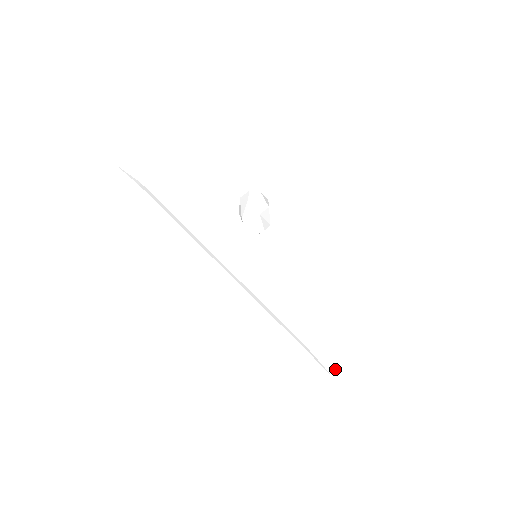
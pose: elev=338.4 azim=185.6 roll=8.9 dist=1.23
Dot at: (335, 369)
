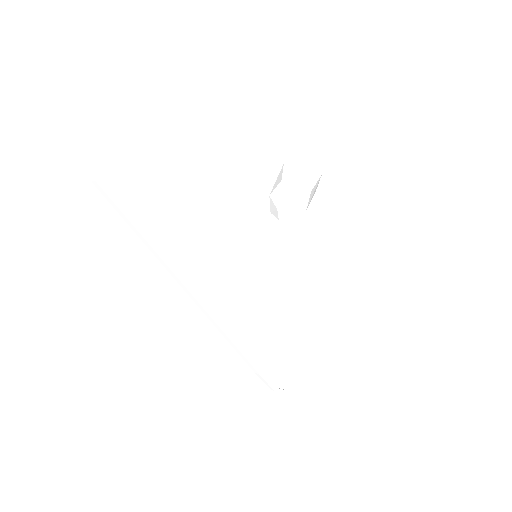
Dot at: (290, 395)
